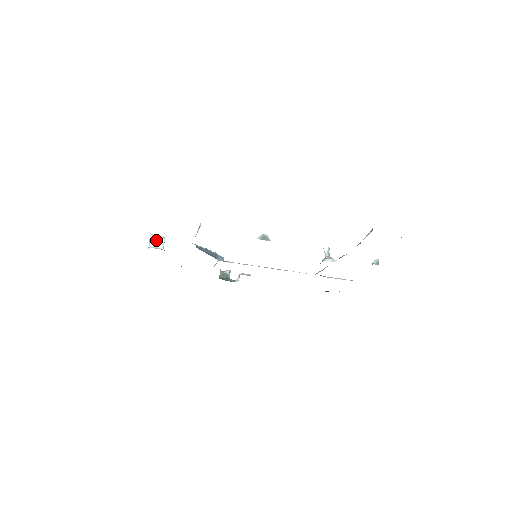
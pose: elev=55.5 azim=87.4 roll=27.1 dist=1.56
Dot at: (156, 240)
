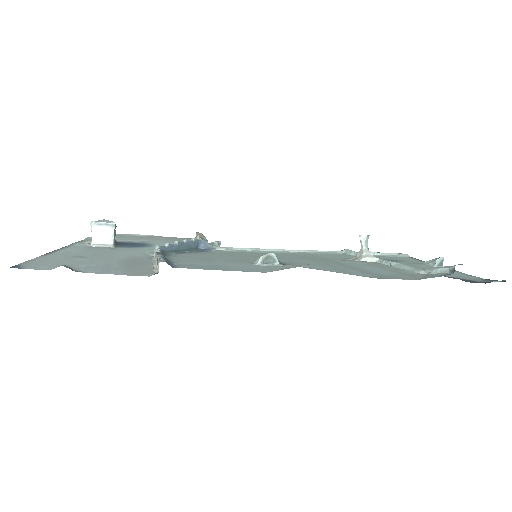
Dot at: (101, 231)
